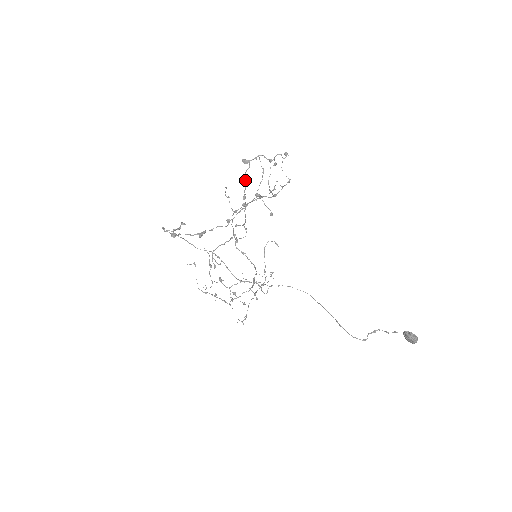
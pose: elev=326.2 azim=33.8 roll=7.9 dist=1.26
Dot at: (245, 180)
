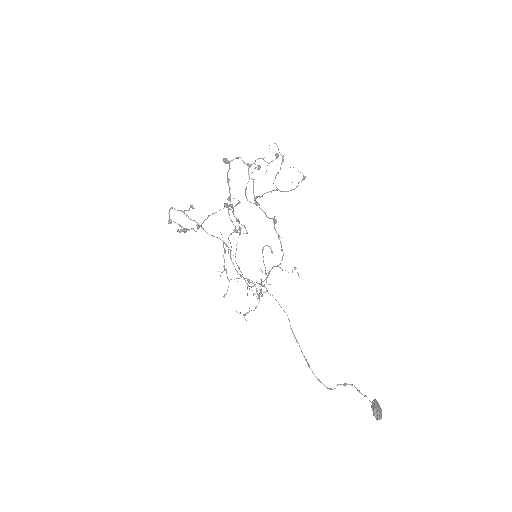
Dot at: (228, 181)
